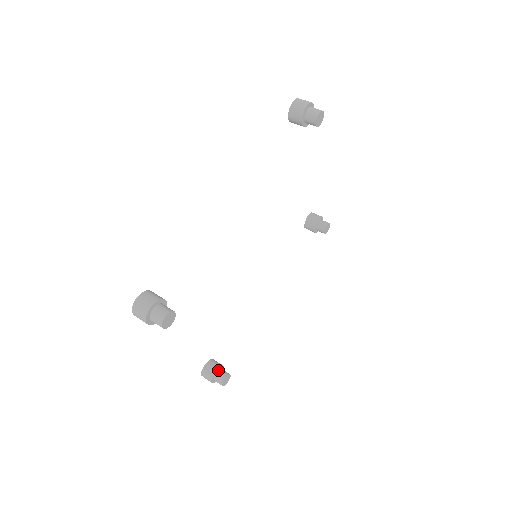
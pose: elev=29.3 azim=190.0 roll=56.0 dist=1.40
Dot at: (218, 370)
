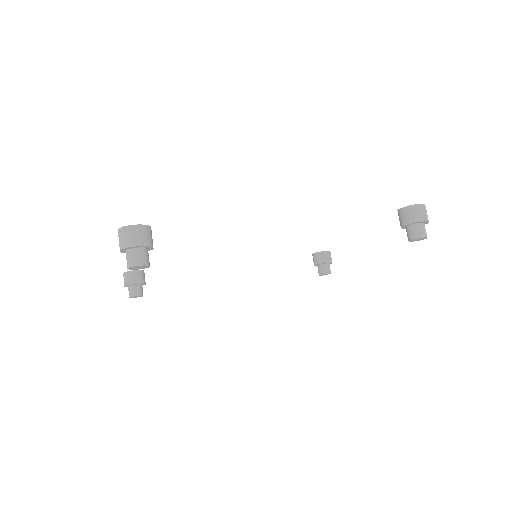
Dot at: (139, 284)
